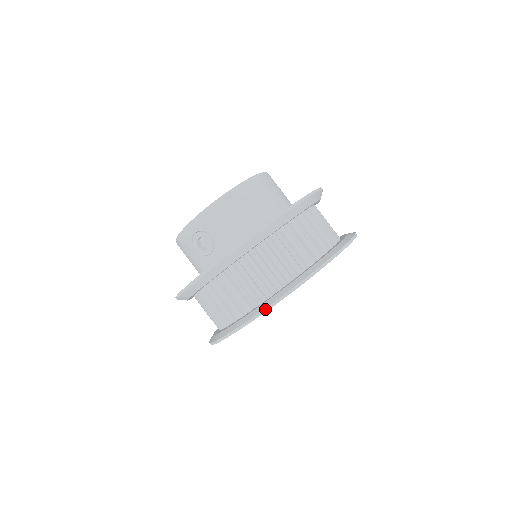
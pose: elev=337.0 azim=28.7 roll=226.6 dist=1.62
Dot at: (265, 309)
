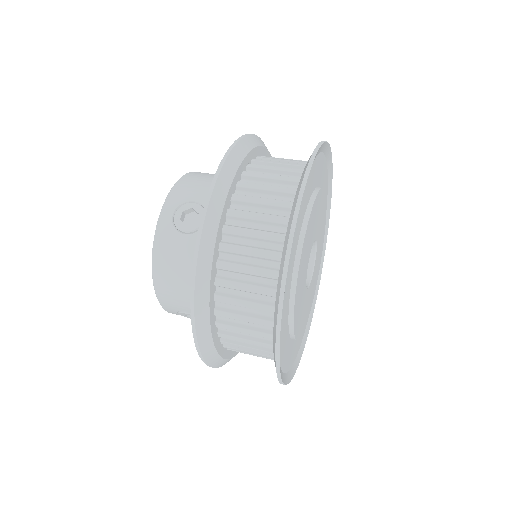
Dot at: (308, 166)
